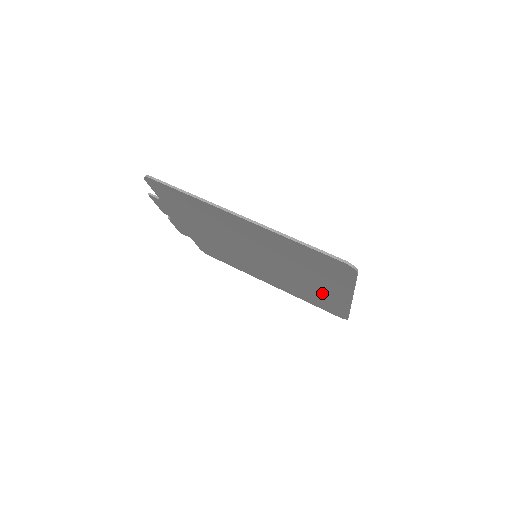
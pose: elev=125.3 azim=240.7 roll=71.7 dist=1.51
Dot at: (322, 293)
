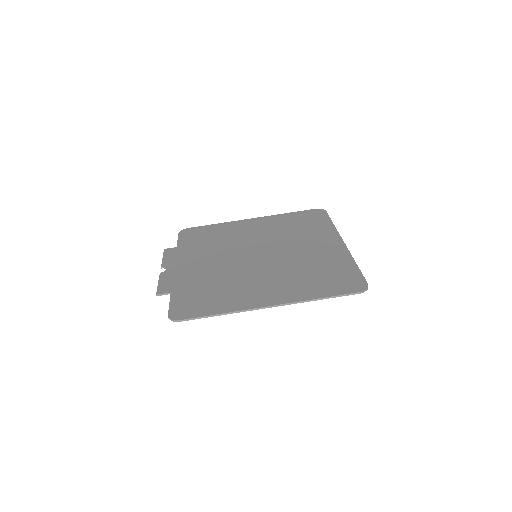
Dot at: (314, 238)
